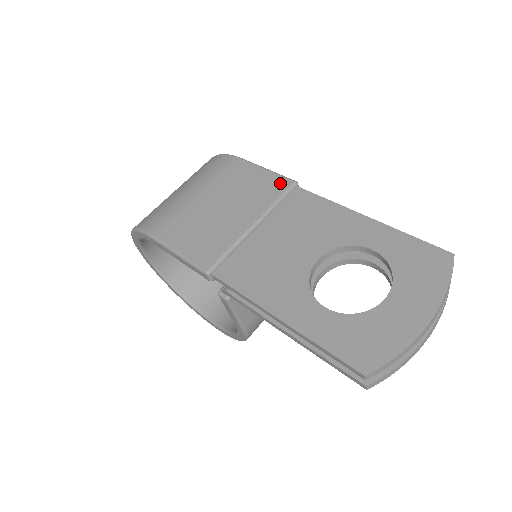
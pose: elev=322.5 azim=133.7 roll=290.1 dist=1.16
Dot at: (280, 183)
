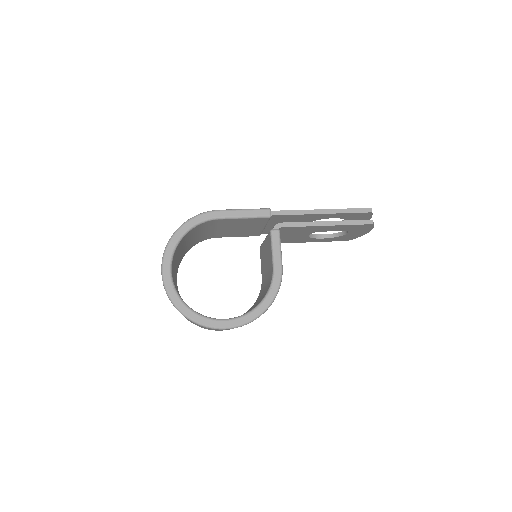
Dot at: occluded
